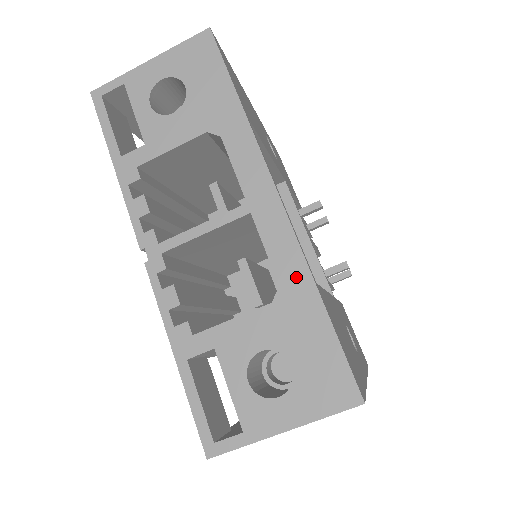
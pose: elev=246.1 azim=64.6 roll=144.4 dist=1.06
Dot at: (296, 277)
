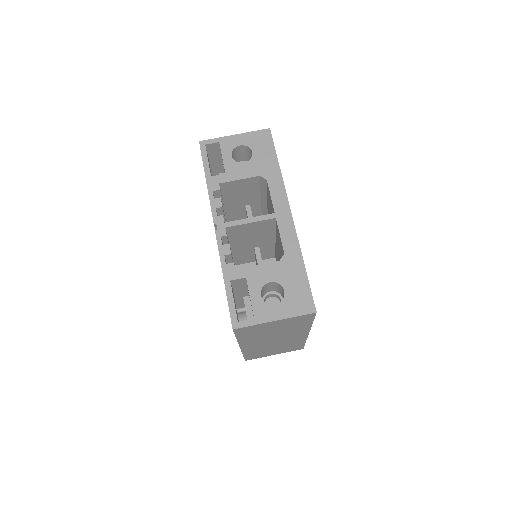
Dot at: (293, 251)
